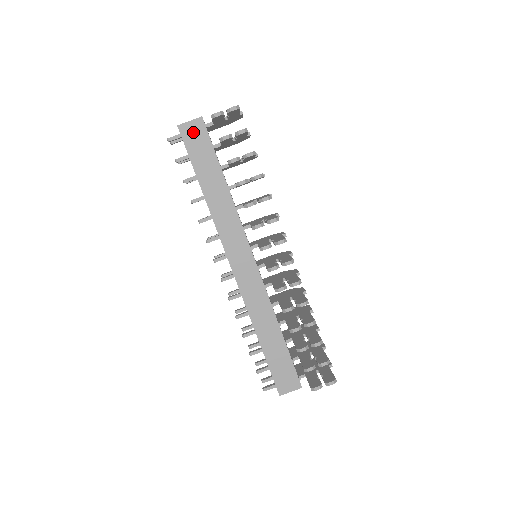
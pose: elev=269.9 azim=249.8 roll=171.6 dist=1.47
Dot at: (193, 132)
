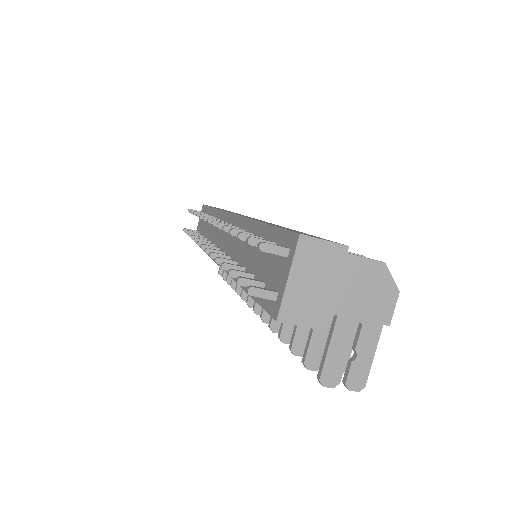
Dot at: occluded
